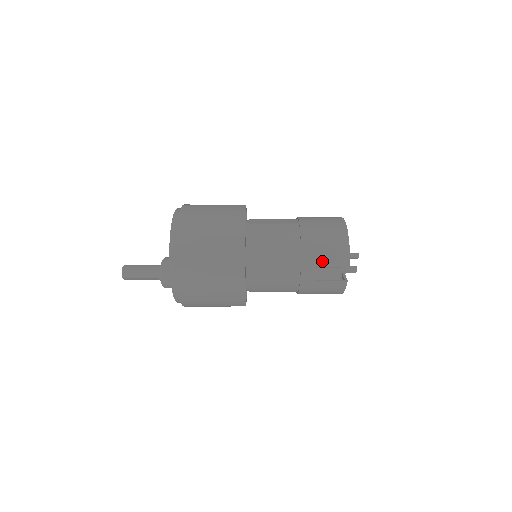
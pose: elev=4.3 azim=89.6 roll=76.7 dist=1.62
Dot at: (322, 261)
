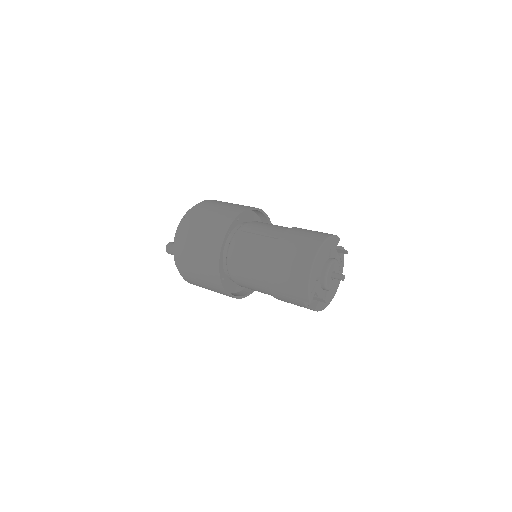
Dot at: (286, 292)
